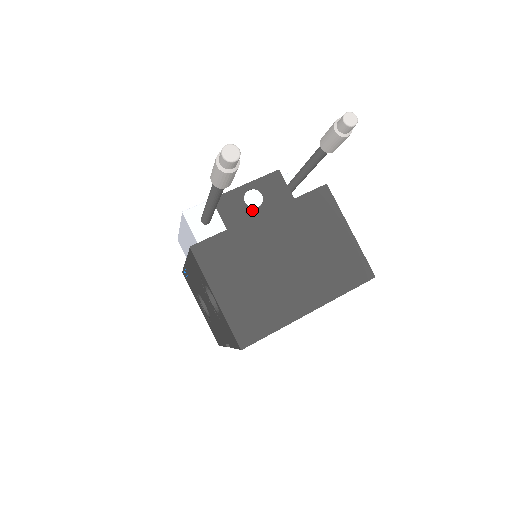
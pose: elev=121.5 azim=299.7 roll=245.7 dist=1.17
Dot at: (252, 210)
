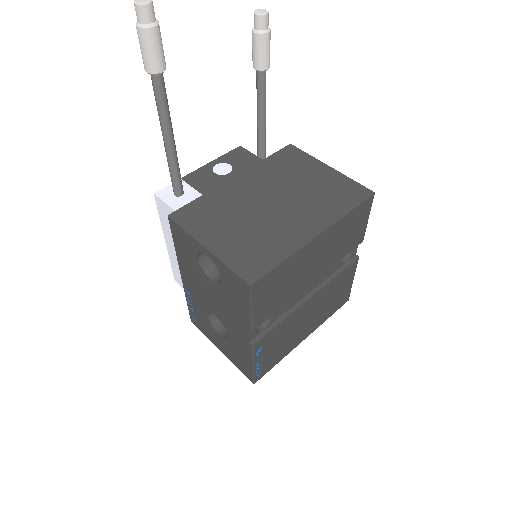
Dot at: (224, 176)
